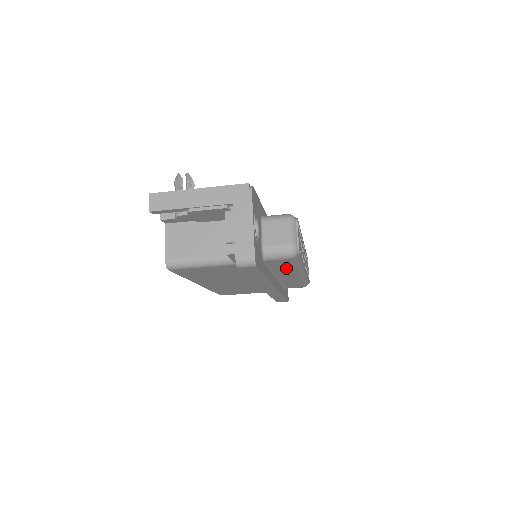
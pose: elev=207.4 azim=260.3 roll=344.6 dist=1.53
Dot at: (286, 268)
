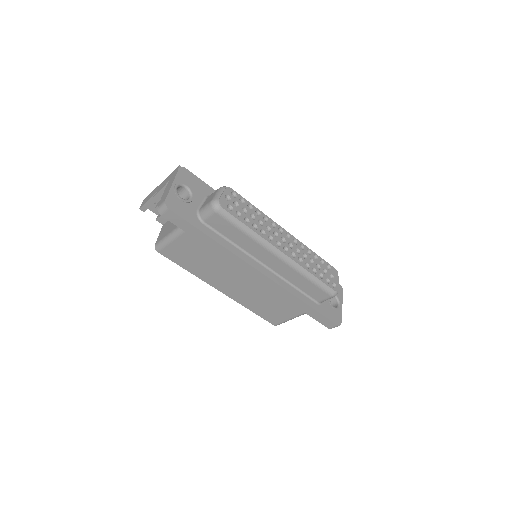
Dot at: (241, 237)
